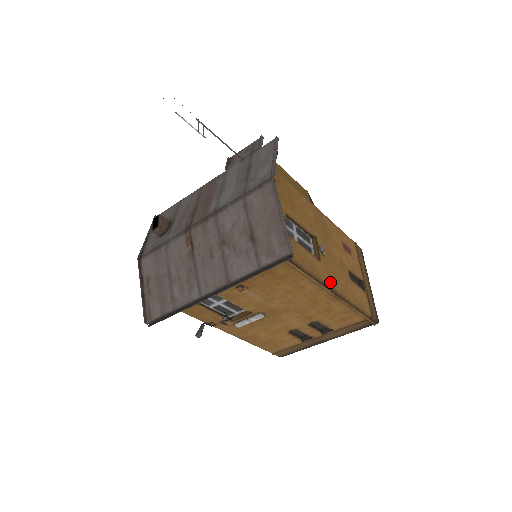
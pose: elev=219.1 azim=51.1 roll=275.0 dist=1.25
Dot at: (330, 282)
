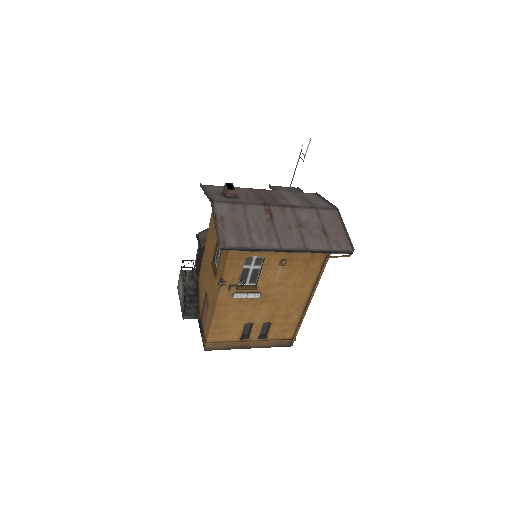
Dot at: occluded
